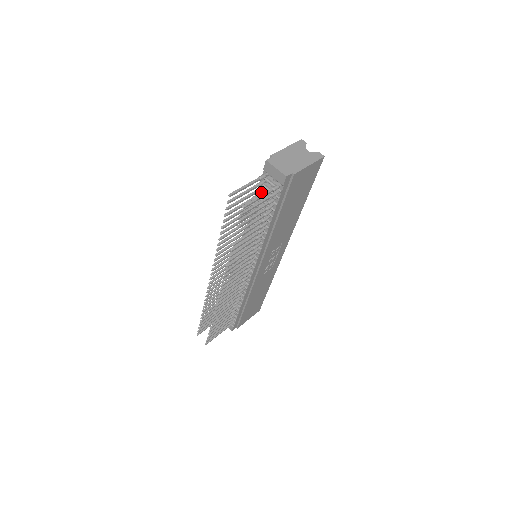
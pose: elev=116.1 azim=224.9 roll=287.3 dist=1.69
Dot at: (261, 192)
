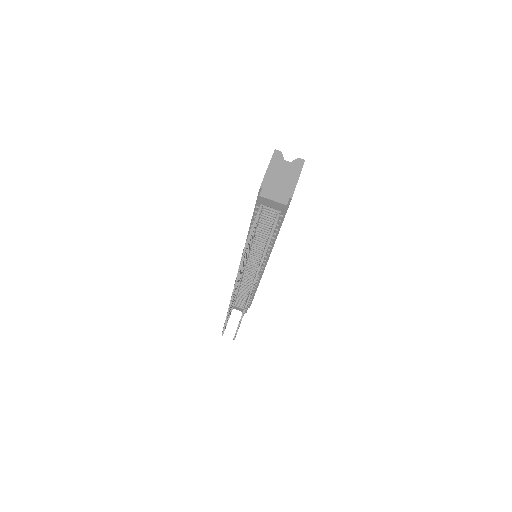
Dot at: occluded
